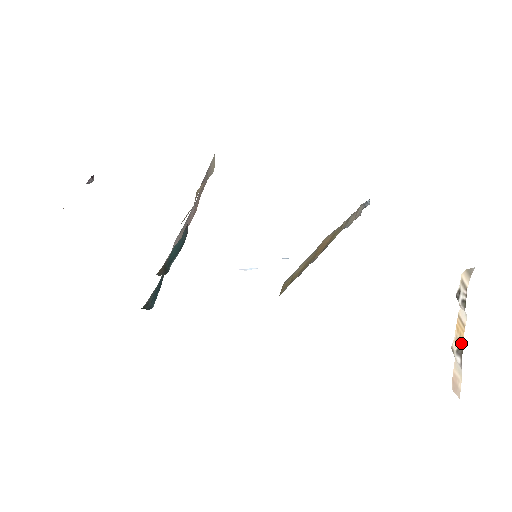
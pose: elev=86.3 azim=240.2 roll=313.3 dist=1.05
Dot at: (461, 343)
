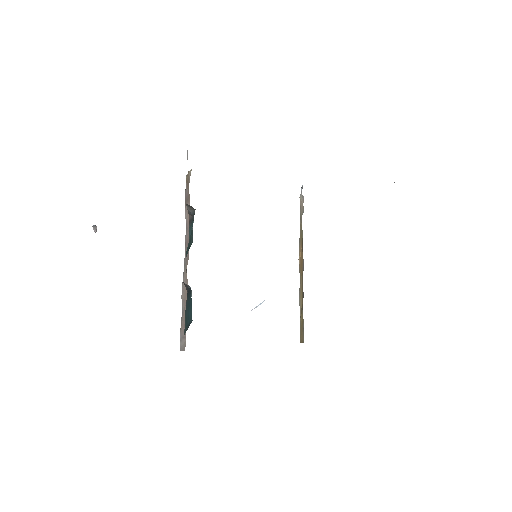
Dot at: occluded
